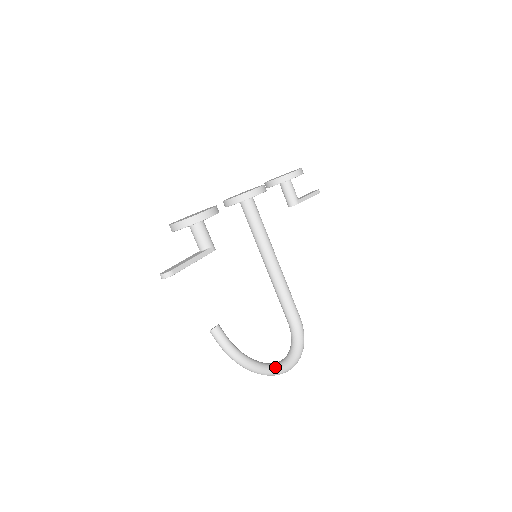
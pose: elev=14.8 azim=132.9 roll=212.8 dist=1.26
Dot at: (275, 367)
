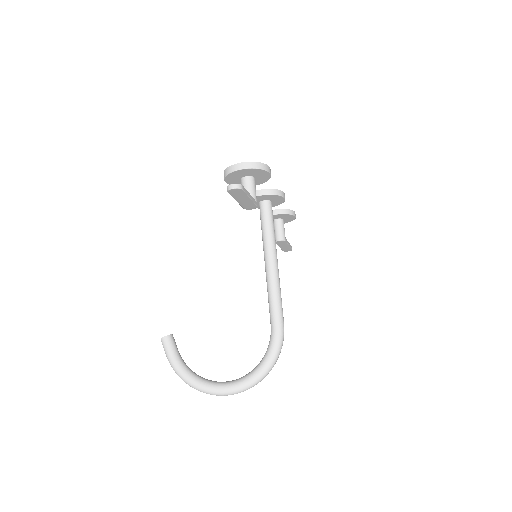
Dot at: (237, 381)
